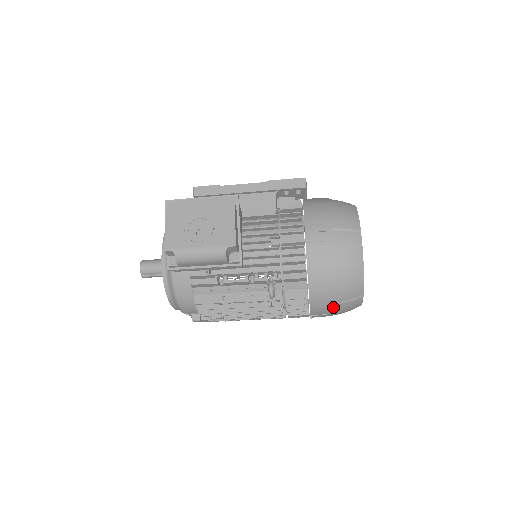
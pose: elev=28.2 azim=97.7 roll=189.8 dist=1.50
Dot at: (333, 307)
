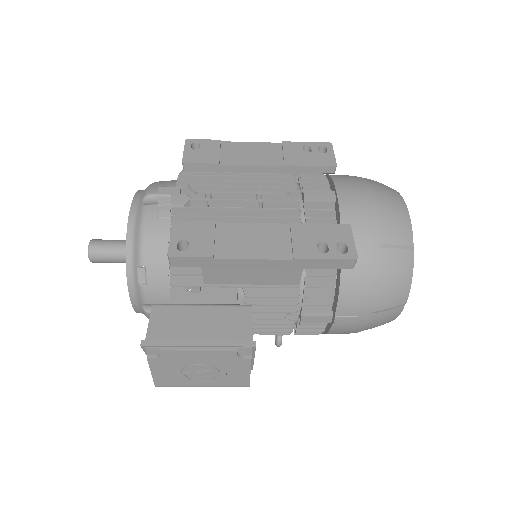
Dot at: occluded
